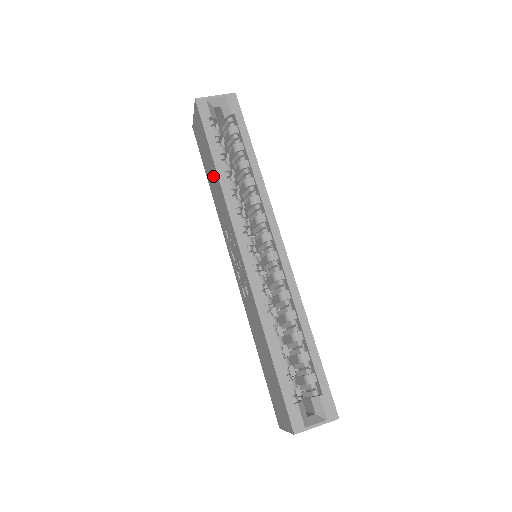
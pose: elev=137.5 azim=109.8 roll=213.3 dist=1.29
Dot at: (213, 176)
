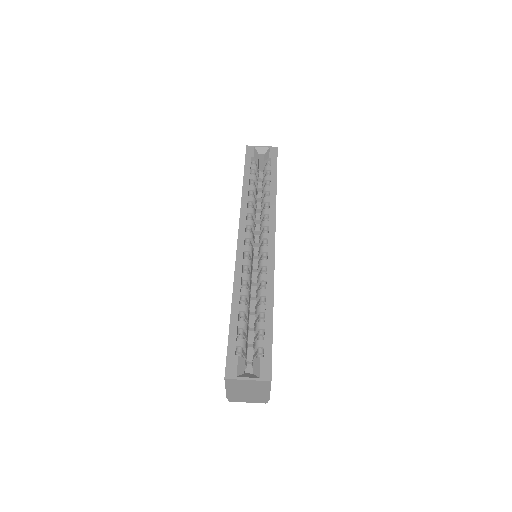
Dot at: occluded
